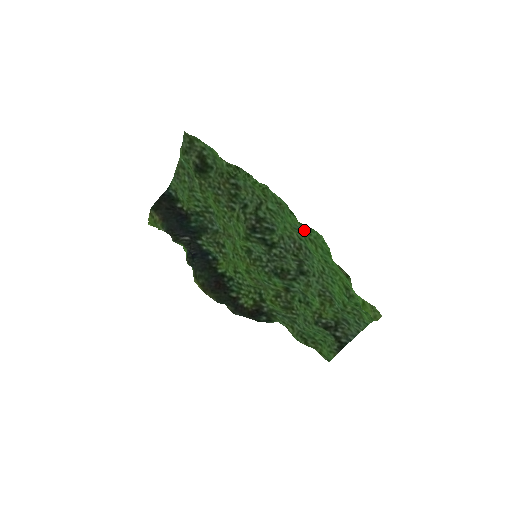
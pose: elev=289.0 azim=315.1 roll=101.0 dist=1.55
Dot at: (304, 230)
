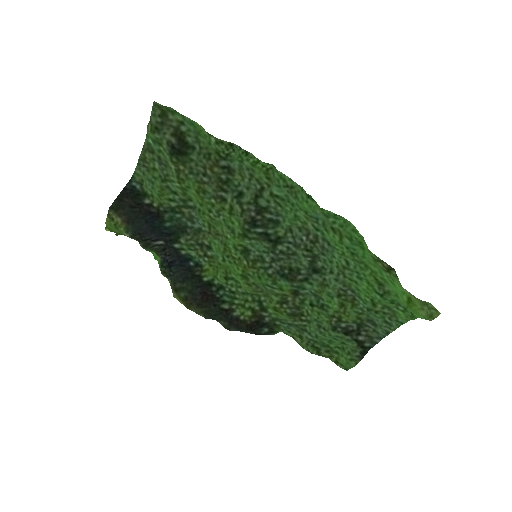
Dot at: (324, 217)
